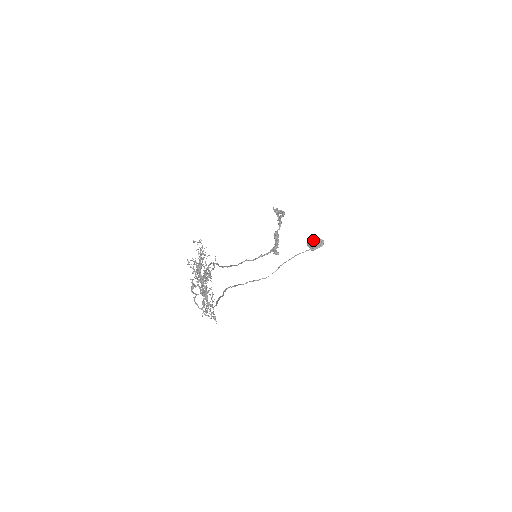
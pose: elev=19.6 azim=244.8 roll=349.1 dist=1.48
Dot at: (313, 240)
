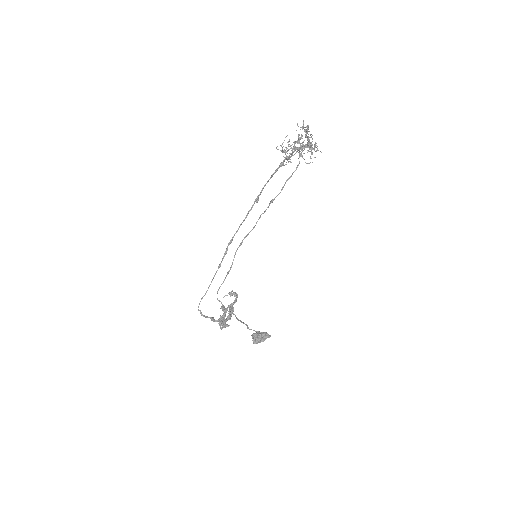
Dot at: occluded
